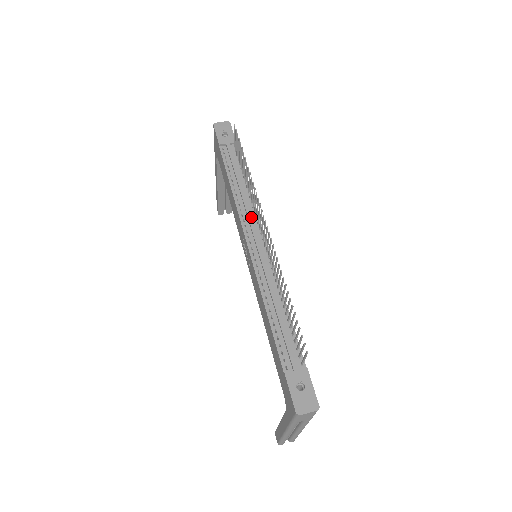
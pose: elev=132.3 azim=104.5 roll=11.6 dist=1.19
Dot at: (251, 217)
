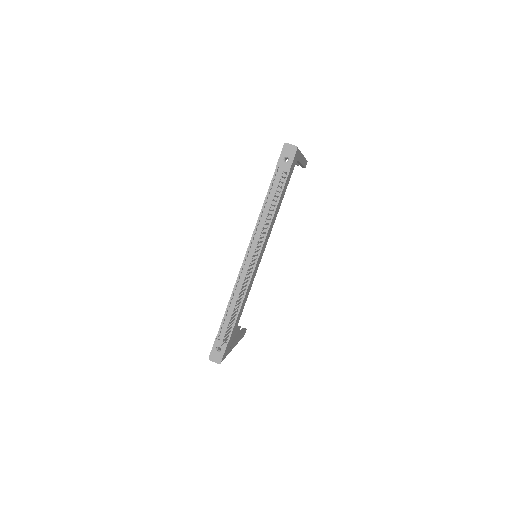
Dot at: (258, 240)
